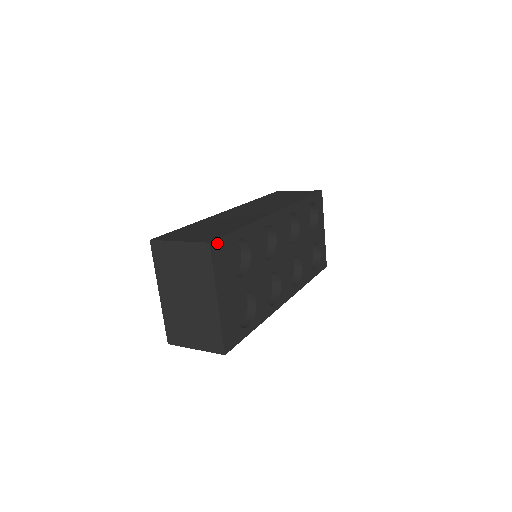
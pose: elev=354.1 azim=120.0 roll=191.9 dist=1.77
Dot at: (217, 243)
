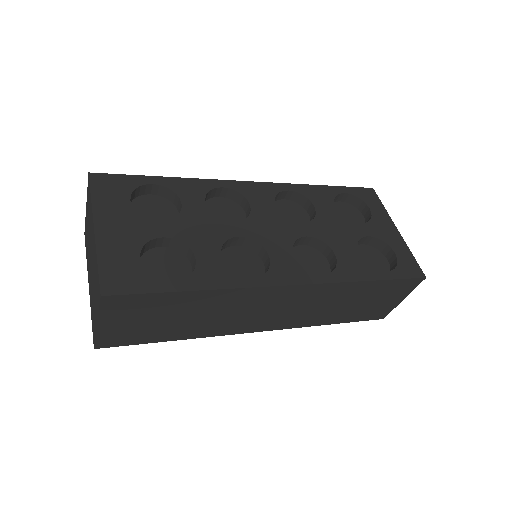
Dot at: (105, 177)
